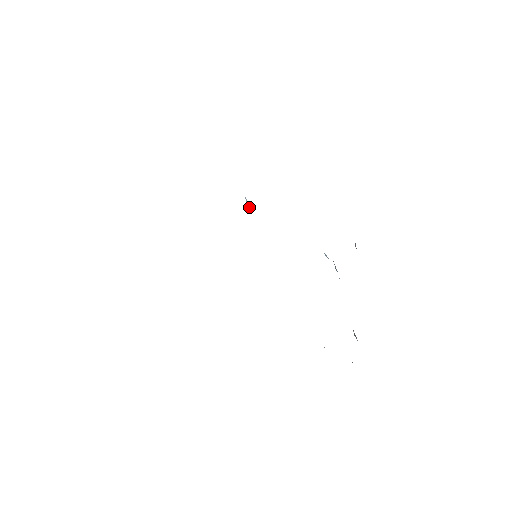
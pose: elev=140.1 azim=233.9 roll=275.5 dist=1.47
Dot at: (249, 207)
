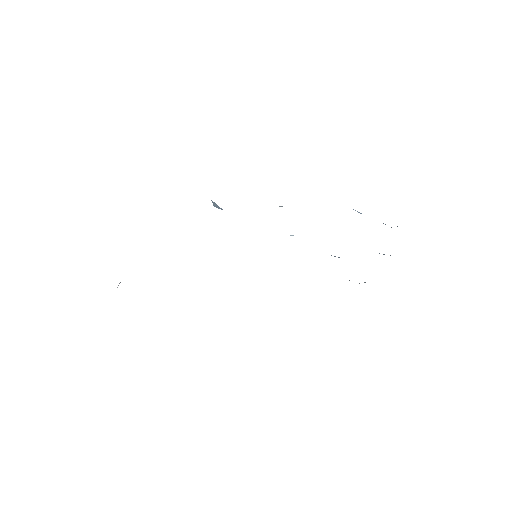
Dot at: (218, 207)
